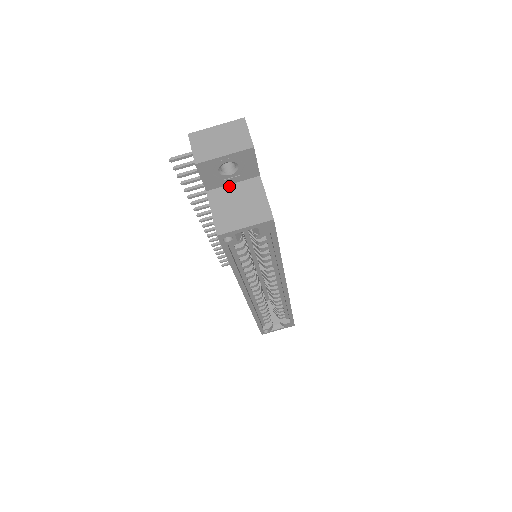
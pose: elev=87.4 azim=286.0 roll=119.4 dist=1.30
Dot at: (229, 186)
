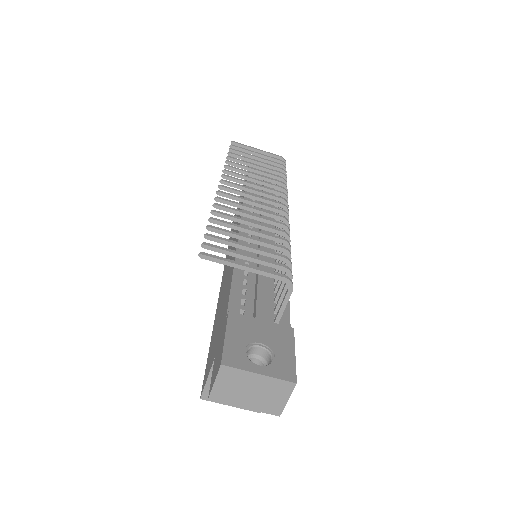
Dot at: occluded
